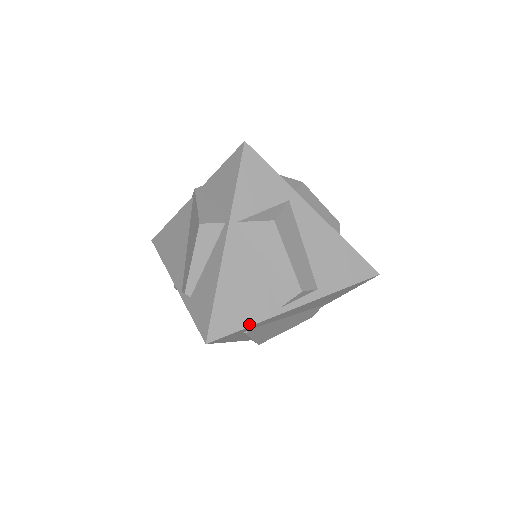
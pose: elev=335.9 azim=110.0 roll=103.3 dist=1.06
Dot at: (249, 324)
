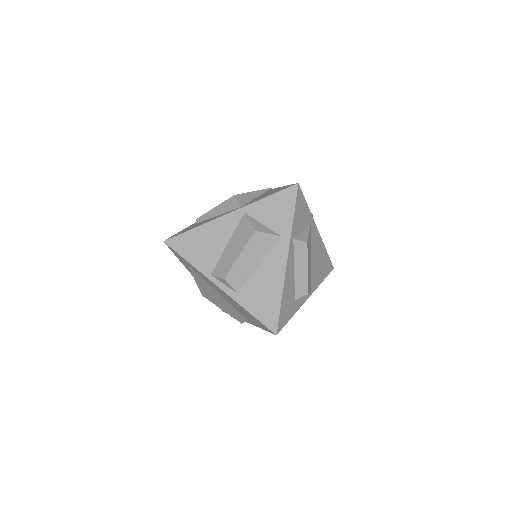
Dot at: (189, 260)
